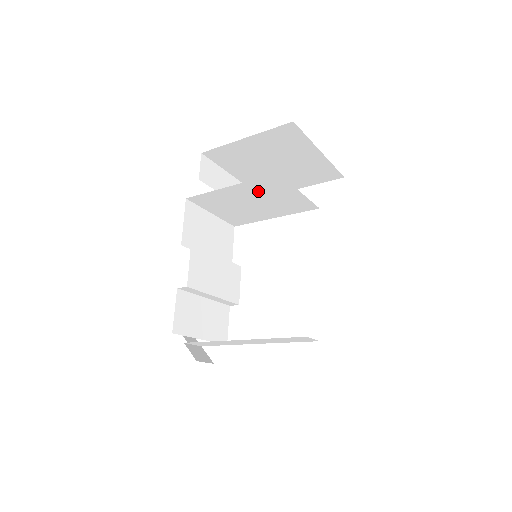
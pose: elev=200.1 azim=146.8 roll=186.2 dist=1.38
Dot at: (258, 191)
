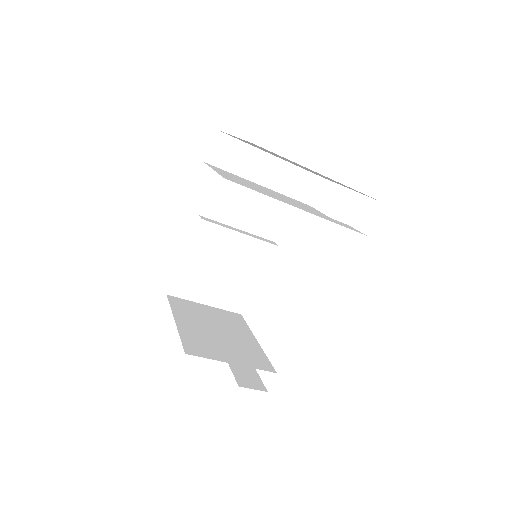
Dot at: (265, 190)
